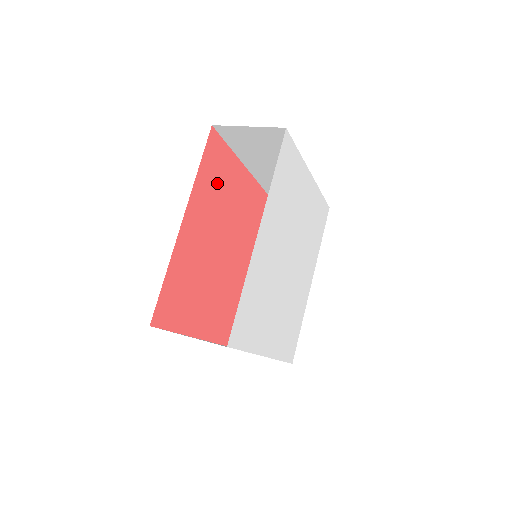
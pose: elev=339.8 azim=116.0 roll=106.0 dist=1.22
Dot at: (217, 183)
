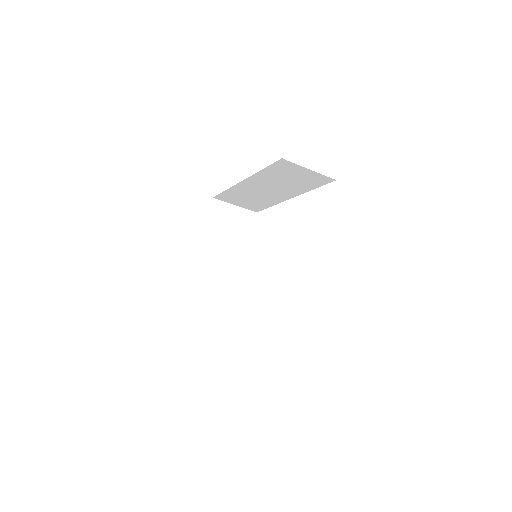
Dot at: occluded
